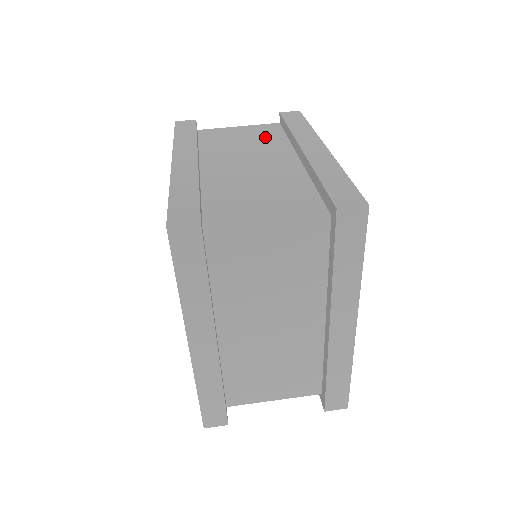
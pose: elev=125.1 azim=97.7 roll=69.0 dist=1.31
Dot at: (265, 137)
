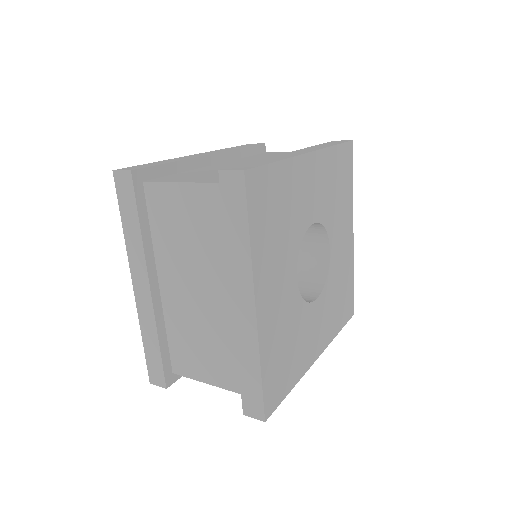
Dot at: occluded
